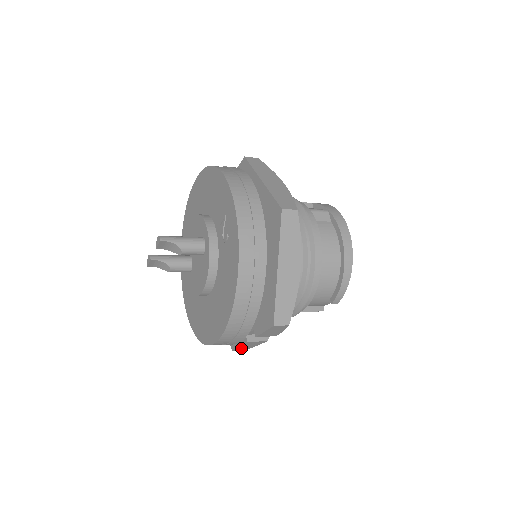
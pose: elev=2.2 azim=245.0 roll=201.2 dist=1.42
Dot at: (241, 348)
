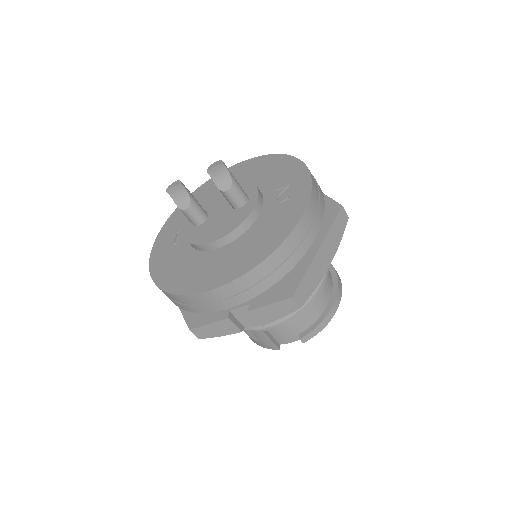
Dot at: (203, 329)
